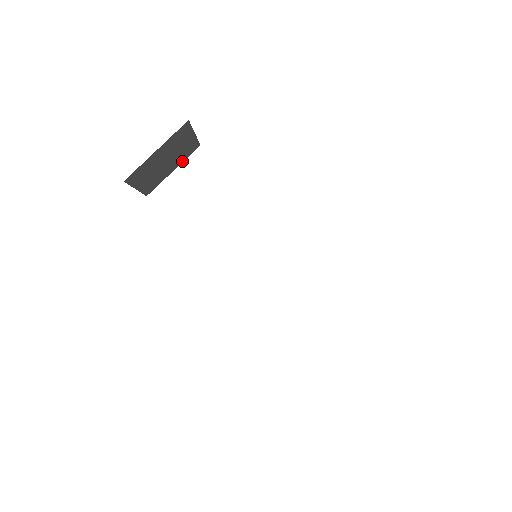
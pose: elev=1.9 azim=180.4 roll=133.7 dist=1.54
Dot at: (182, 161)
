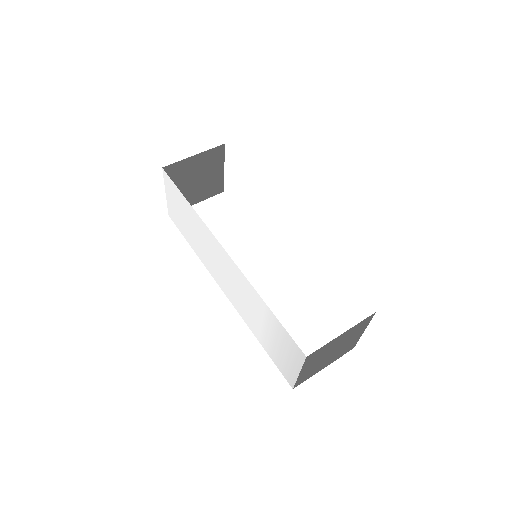
Dot at: (206, 198)
